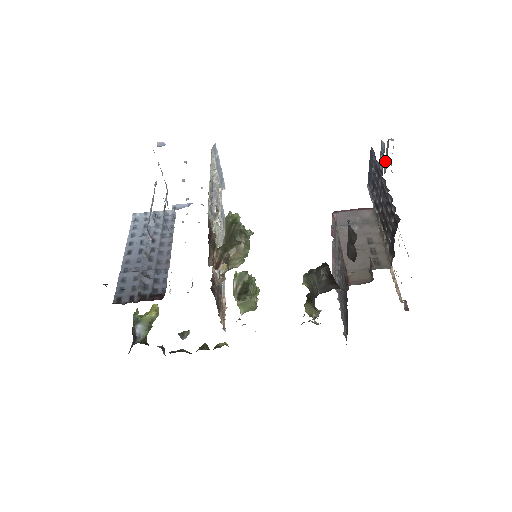
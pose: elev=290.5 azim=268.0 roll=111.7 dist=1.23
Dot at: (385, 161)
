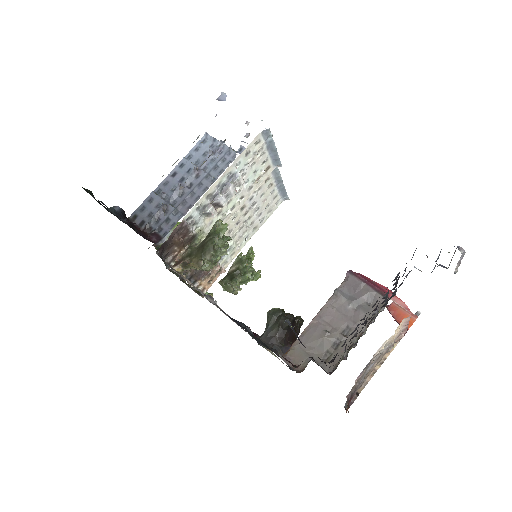
Dot at: (451, 259)
